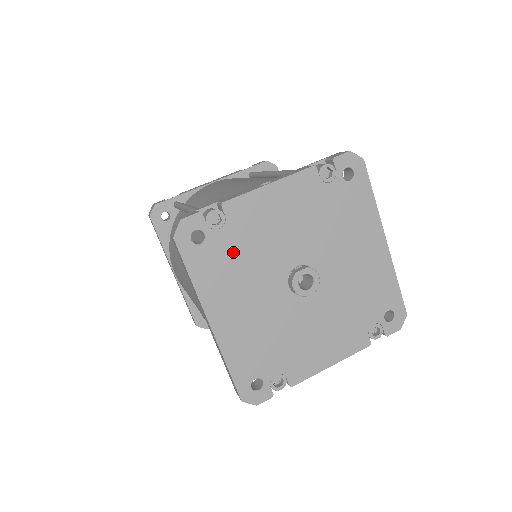
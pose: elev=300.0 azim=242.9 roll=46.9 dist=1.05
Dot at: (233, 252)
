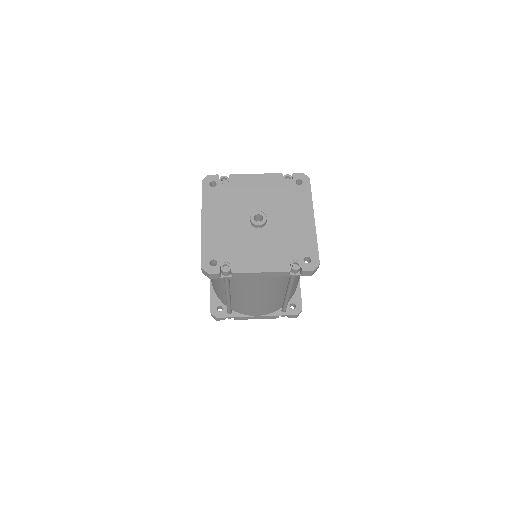
Dot at: (227, 195)
